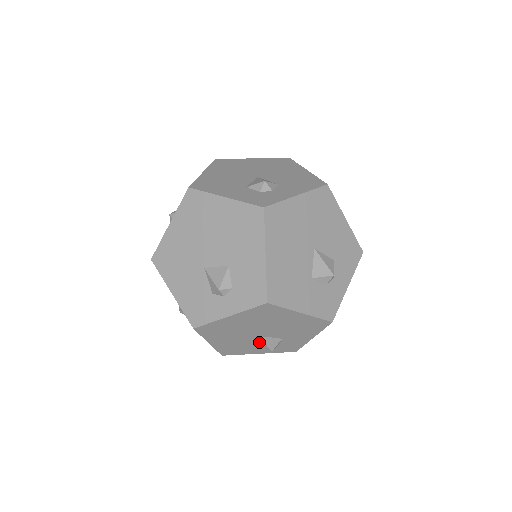
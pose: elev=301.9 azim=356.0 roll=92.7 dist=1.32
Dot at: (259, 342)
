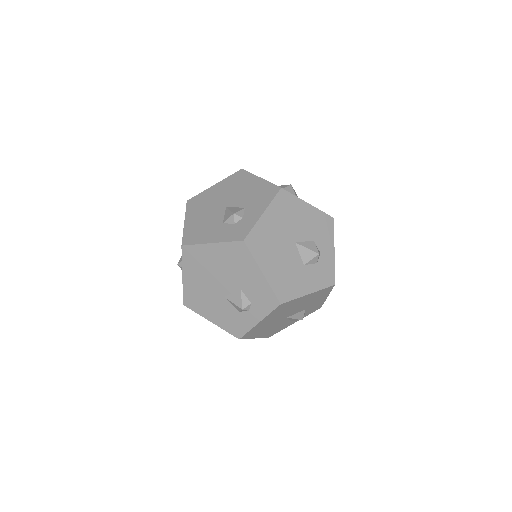
Dot at: (290, 319)
